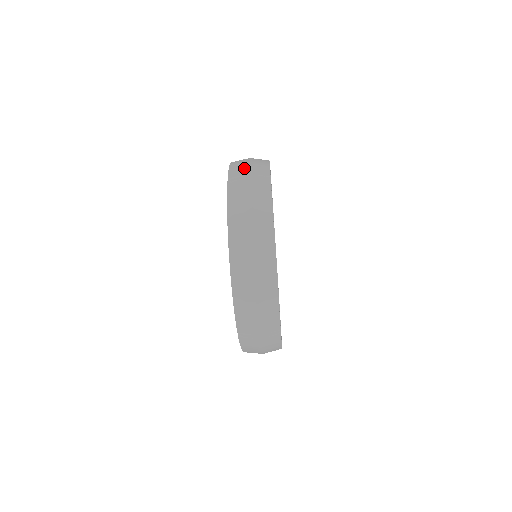
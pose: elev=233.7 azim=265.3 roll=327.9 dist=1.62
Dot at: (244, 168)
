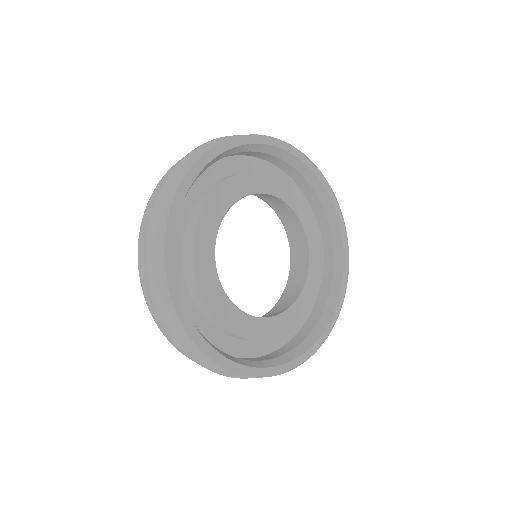
Dot at: occluded
